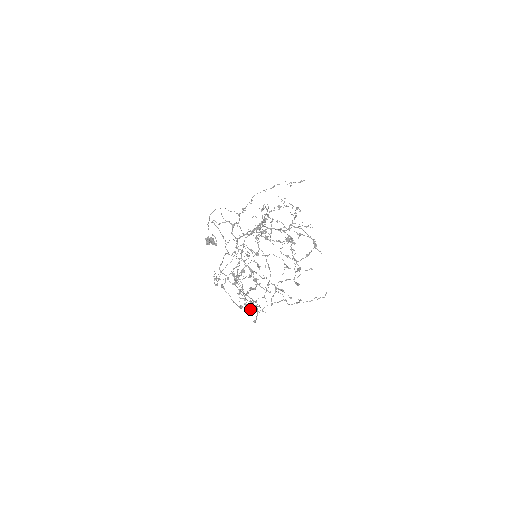
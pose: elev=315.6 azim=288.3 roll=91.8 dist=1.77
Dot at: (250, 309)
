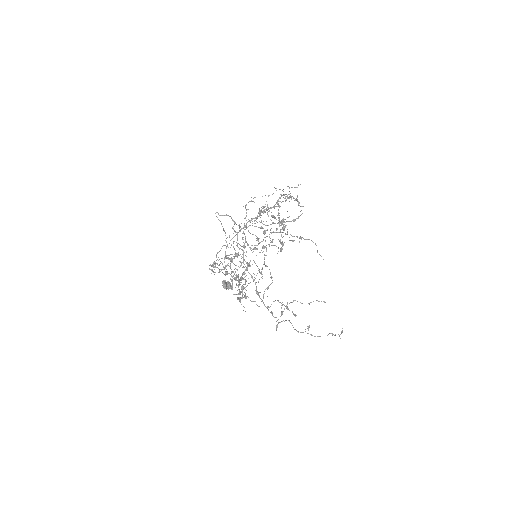
Dot at: occluded
